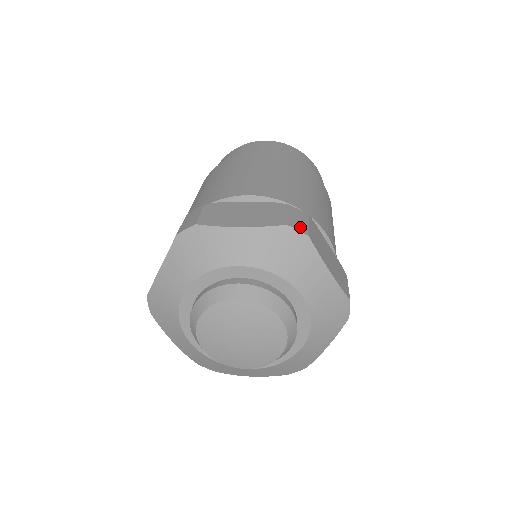
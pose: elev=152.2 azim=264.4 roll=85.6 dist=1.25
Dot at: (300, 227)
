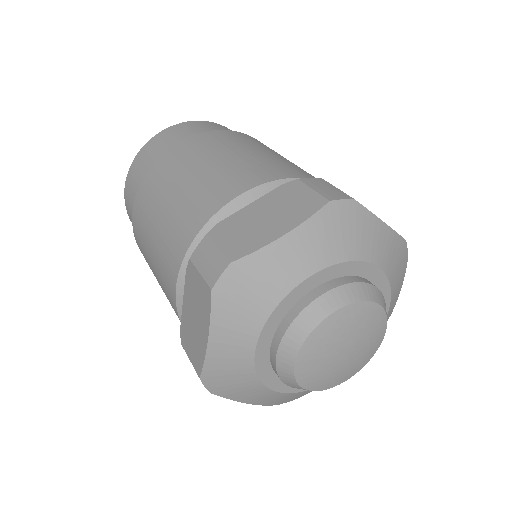
Dot at: (339, 195)
